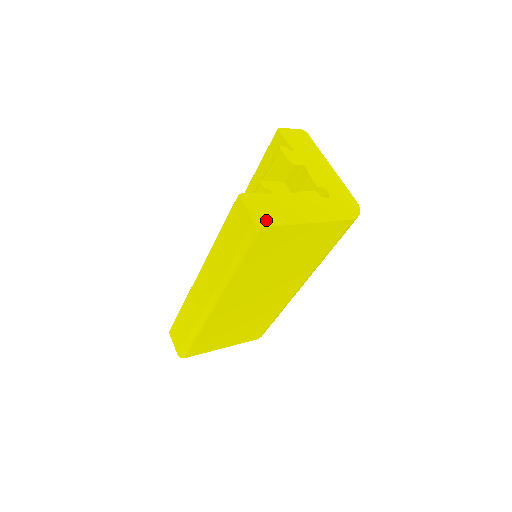
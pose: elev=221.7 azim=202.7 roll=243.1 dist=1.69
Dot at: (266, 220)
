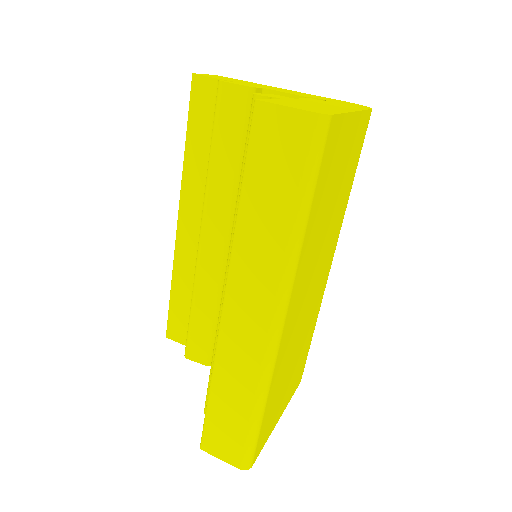
Dot at: (321, 111)
